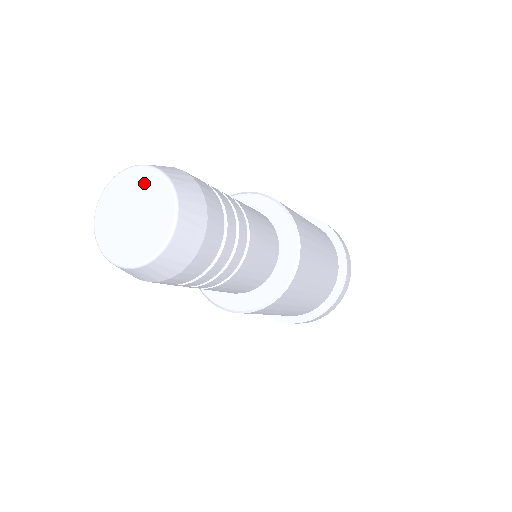
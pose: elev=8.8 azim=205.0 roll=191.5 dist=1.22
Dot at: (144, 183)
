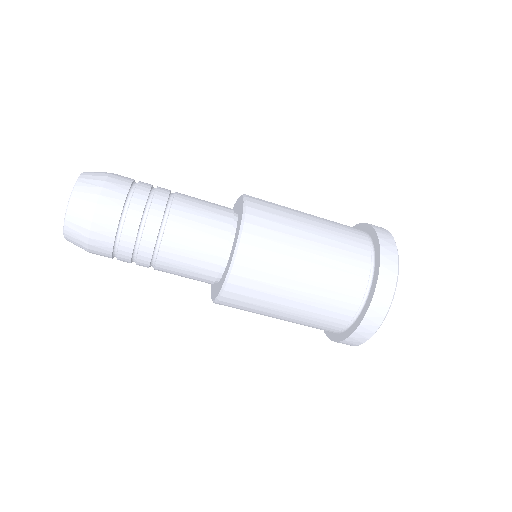
Dot at: occluded
